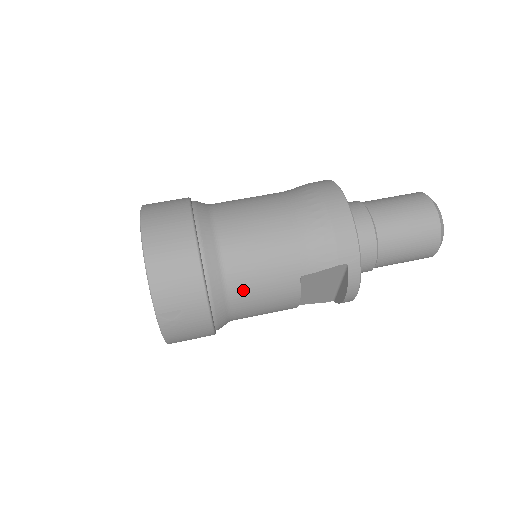
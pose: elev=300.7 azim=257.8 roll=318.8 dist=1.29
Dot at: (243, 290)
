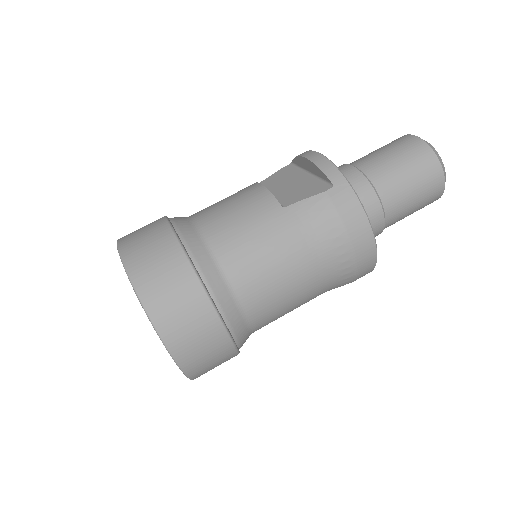
Dot at: occluded
